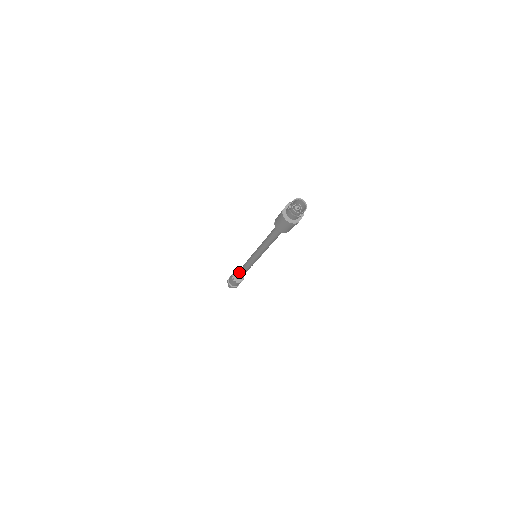
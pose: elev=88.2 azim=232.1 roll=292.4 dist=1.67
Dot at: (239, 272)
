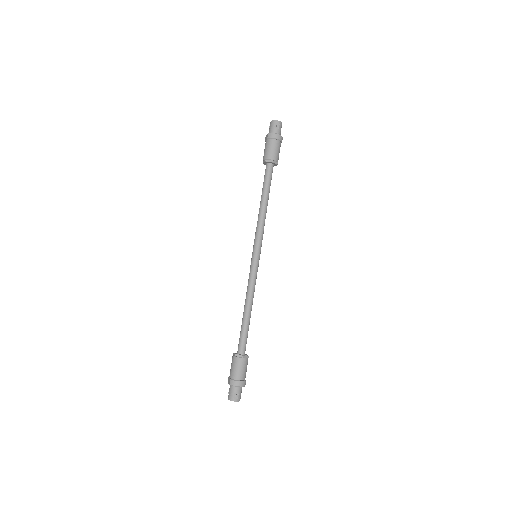
Dot at: (263, 188)
